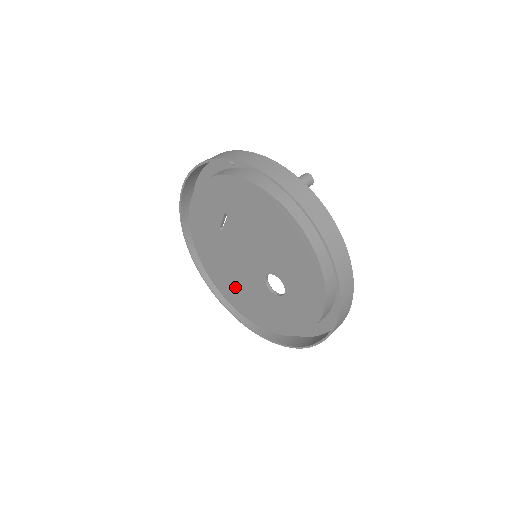
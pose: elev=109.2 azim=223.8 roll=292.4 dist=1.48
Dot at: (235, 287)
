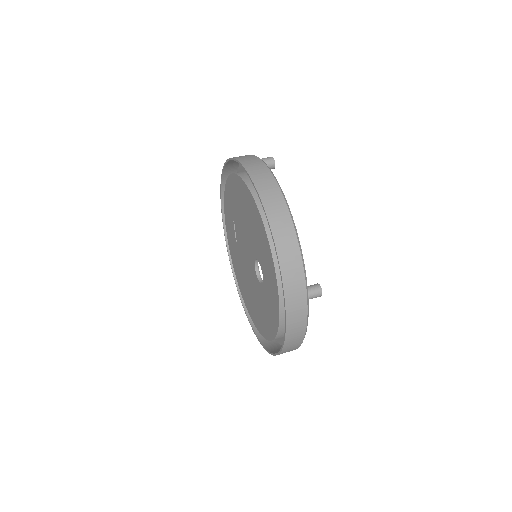
Dot at: (253, 302)
